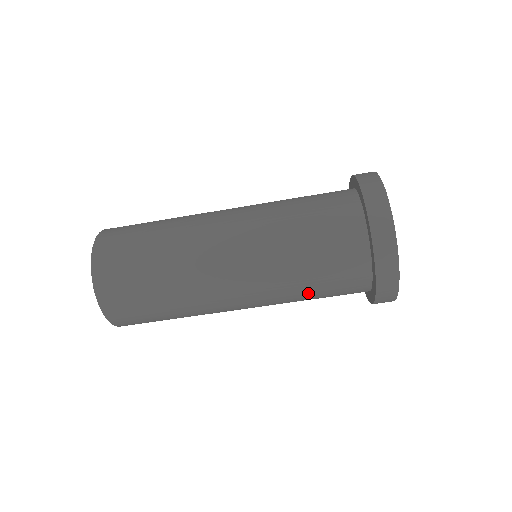
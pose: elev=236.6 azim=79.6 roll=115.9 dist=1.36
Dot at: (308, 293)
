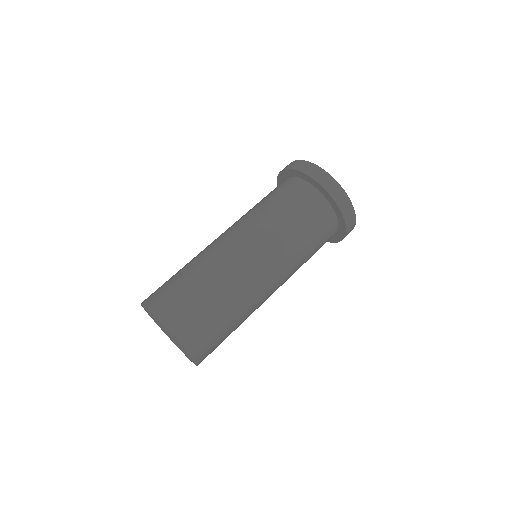
Dot at: (293, 226)
